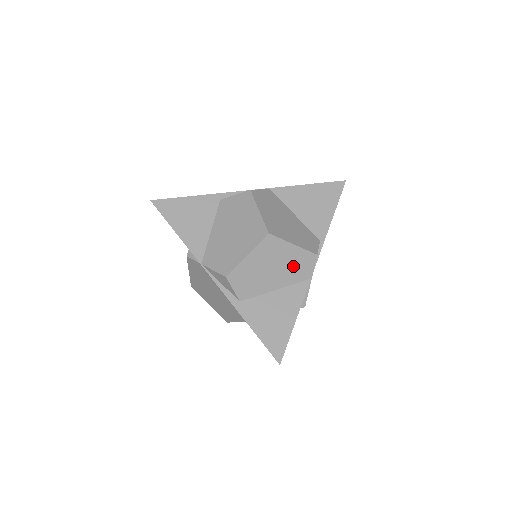
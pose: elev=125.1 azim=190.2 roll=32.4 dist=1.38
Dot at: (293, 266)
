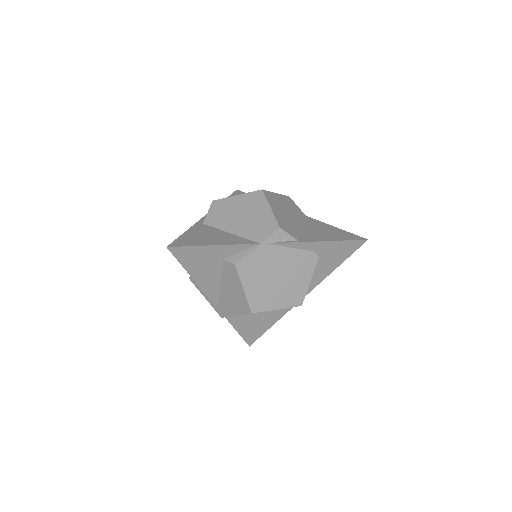
Dot at: (257, 224)
